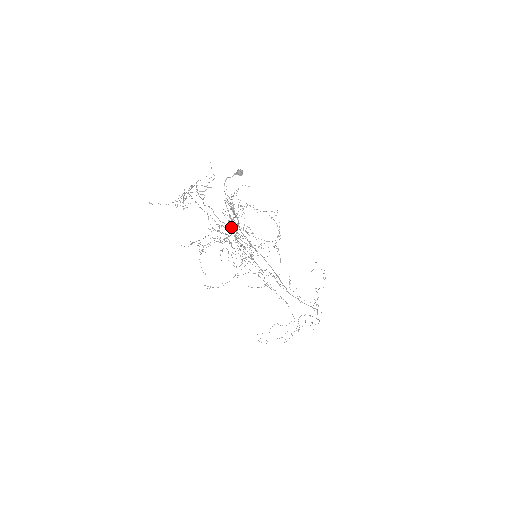
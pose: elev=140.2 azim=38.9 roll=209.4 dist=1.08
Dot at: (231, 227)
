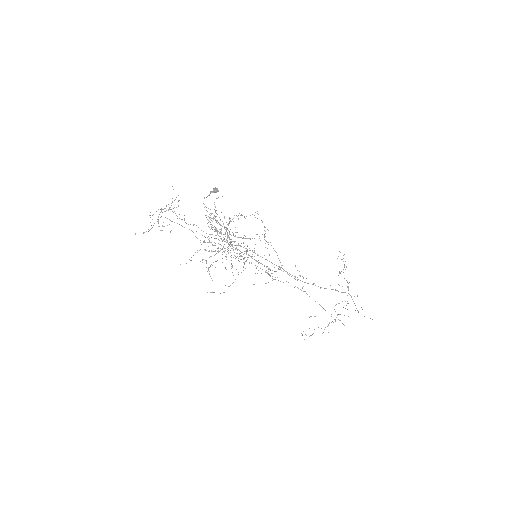
Dot at: occluded
